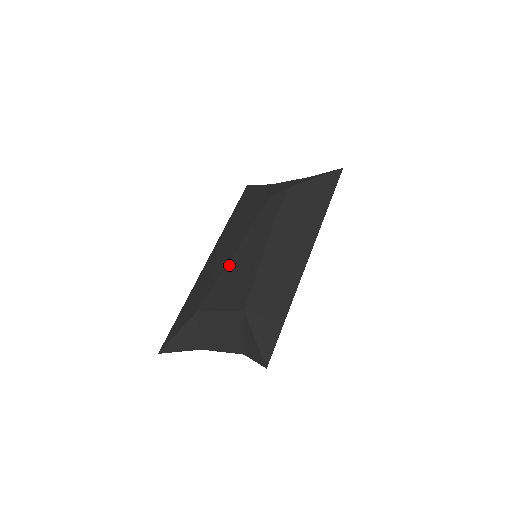
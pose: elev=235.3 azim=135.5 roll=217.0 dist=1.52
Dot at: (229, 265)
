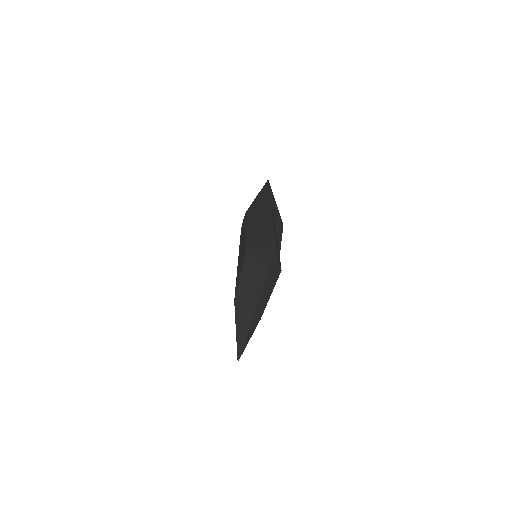
Dot at: (237, 267)
